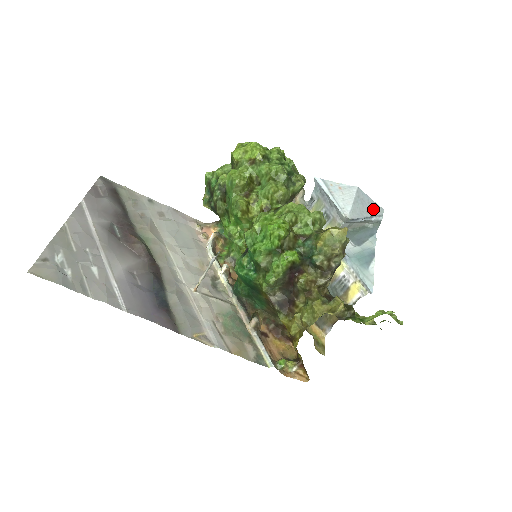
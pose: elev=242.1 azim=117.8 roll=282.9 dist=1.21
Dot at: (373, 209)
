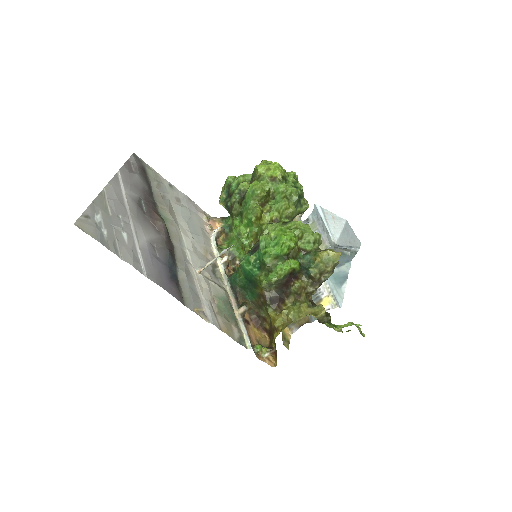
Dot at: (354, 241)
